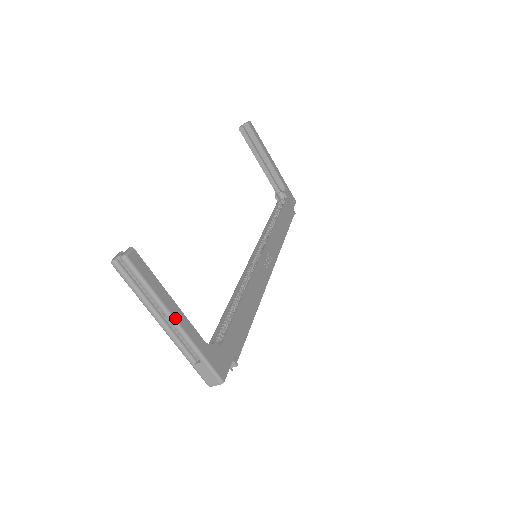
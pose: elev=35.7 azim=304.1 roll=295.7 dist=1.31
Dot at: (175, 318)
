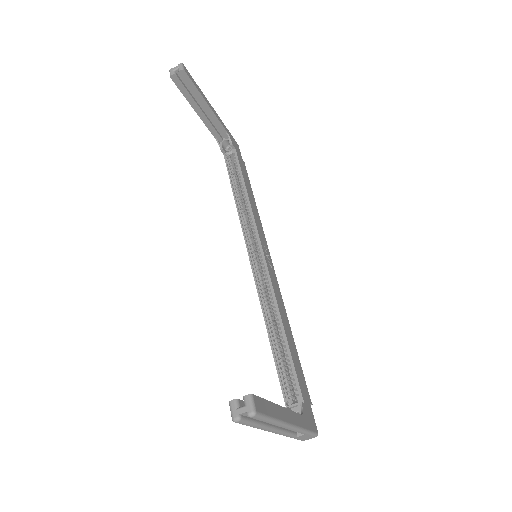
Dot at: (290, 423)
